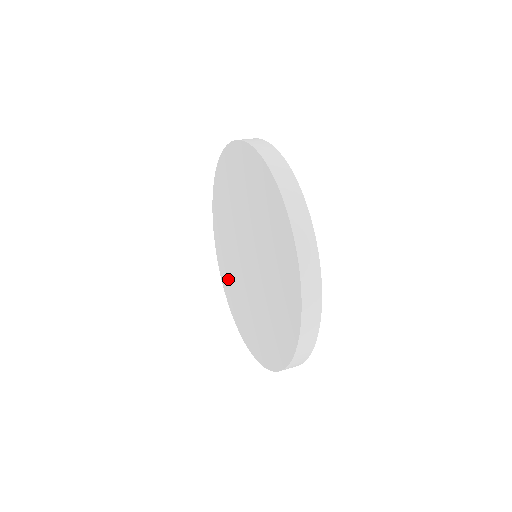
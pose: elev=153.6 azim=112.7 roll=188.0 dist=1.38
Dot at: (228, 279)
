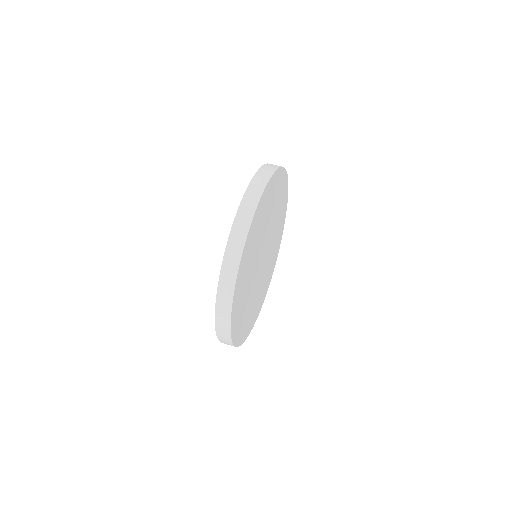
Dot at: occluded
